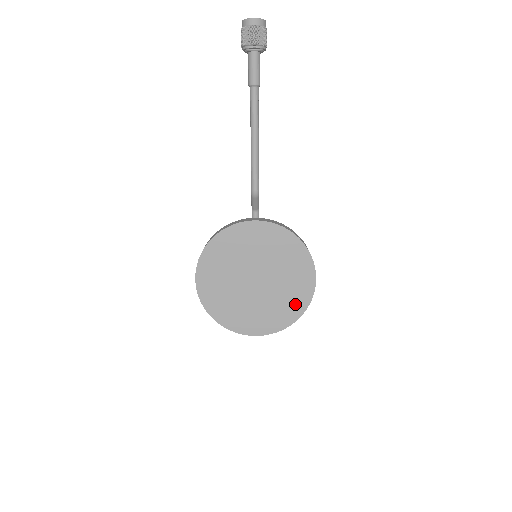
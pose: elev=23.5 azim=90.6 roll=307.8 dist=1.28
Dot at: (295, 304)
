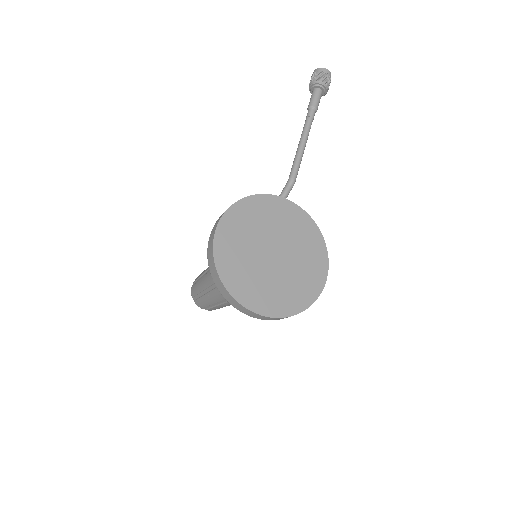
Dot at: (303, 294)
